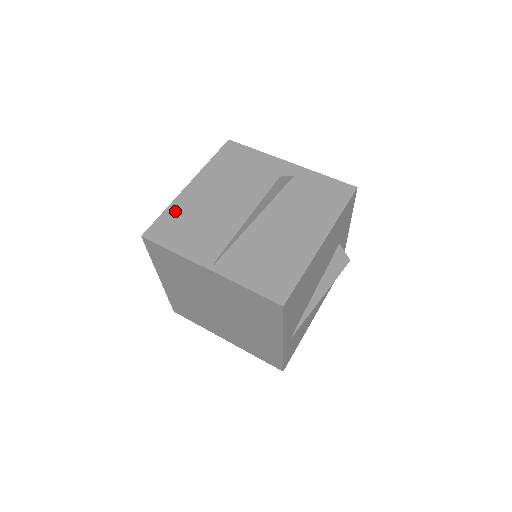
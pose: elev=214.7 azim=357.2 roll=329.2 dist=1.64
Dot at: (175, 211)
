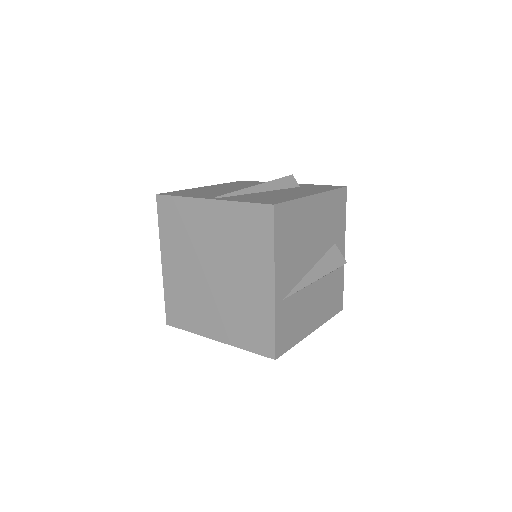
Dot at: (189, 190)
